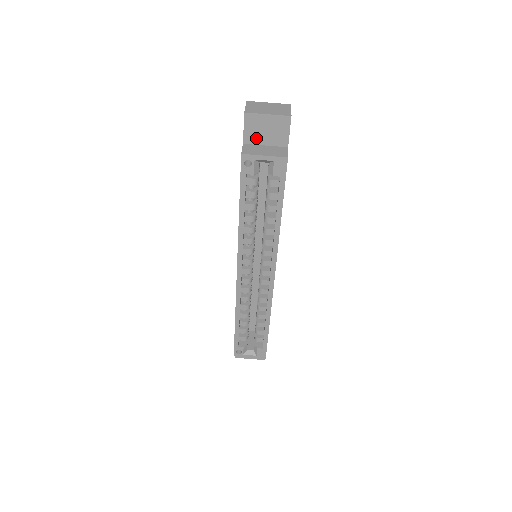
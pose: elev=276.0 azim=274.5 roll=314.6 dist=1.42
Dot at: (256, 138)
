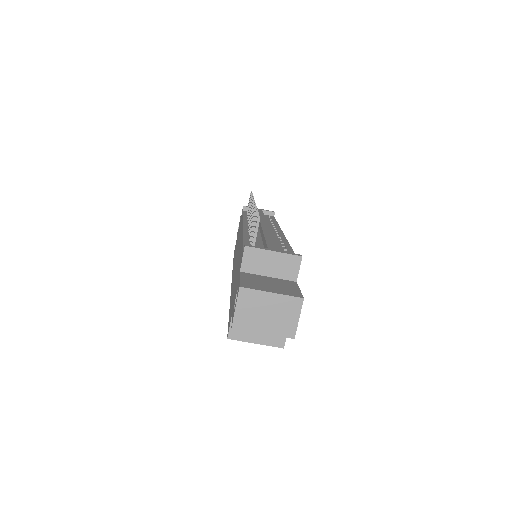
Dot at: occluded
